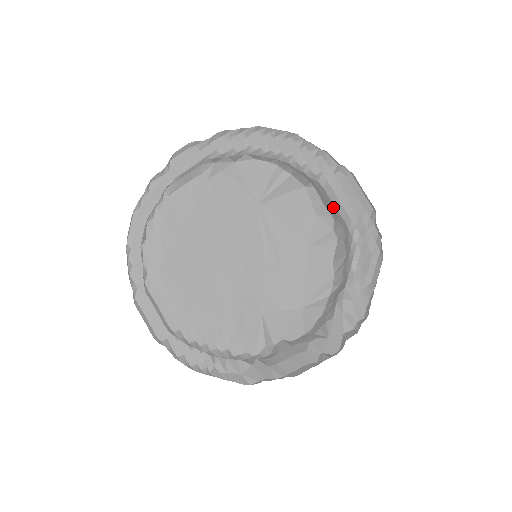
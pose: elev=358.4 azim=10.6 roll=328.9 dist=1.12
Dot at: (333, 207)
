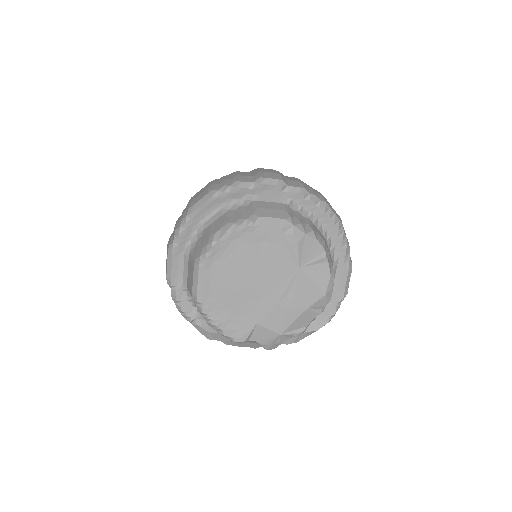
Dot at: occluded
